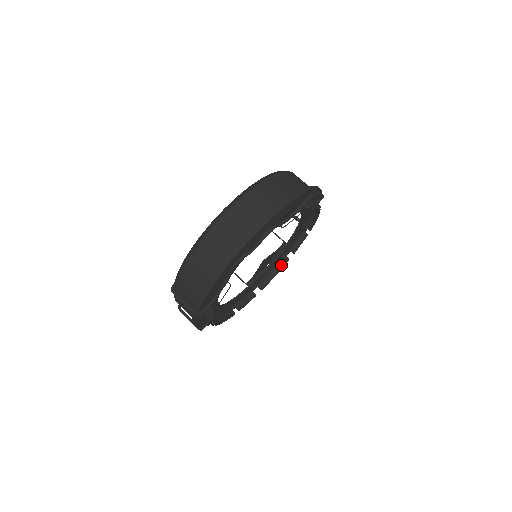
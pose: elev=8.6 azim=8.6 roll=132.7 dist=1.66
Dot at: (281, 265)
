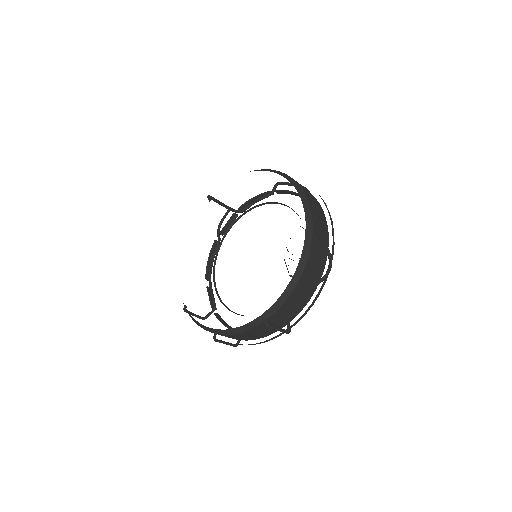
Dot at: occluded
